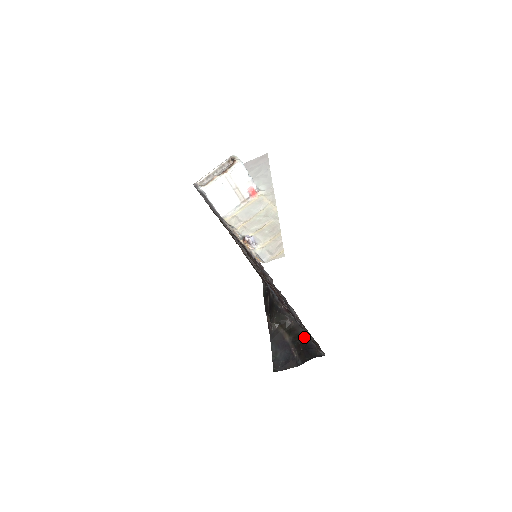
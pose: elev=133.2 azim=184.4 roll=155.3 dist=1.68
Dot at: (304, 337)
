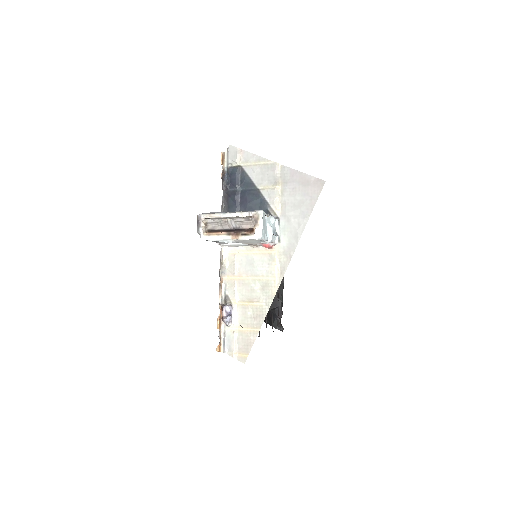
Dot at: (279, 298)
